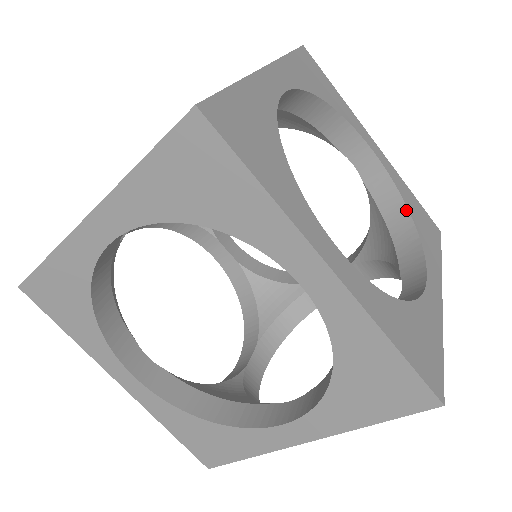
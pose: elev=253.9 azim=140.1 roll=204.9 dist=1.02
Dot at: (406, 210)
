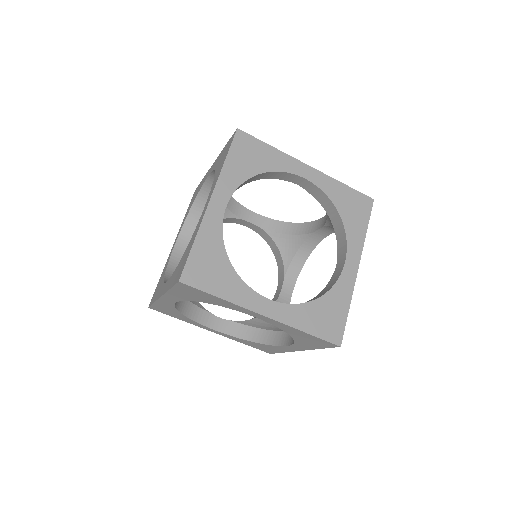
Dot at: occluded
